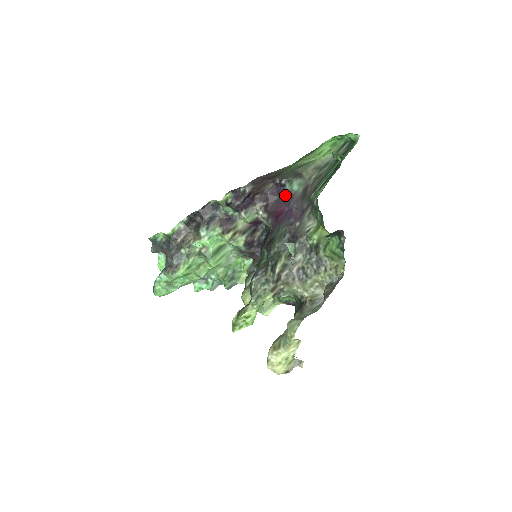
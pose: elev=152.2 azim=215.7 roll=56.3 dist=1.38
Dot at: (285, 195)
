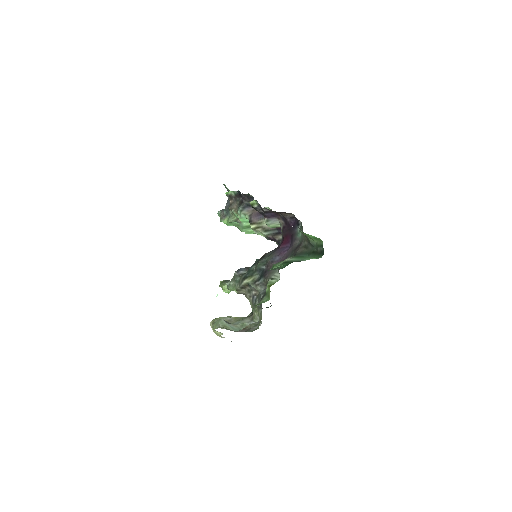
Dot at: (294, 233)
